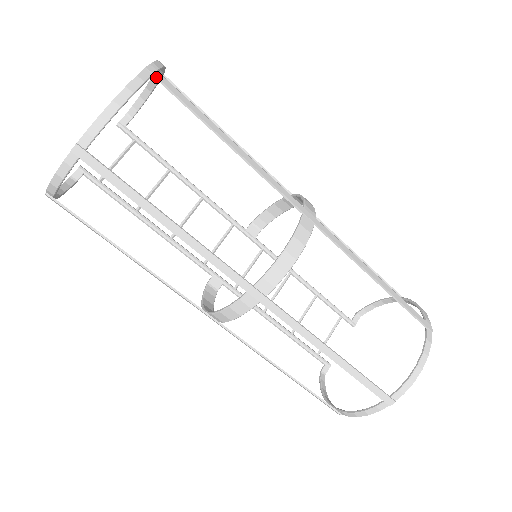
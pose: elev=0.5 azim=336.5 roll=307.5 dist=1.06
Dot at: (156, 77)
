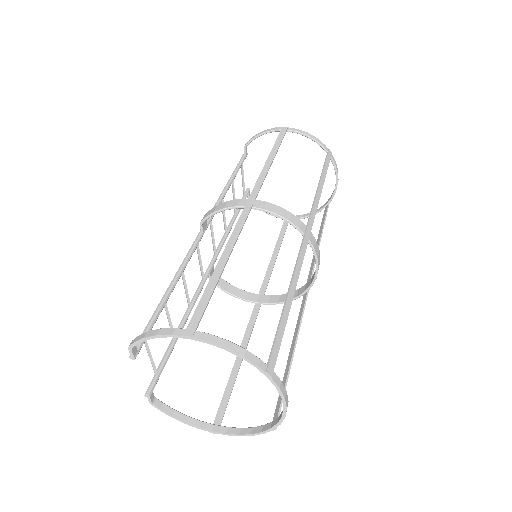
Dot at: (274, 367)
